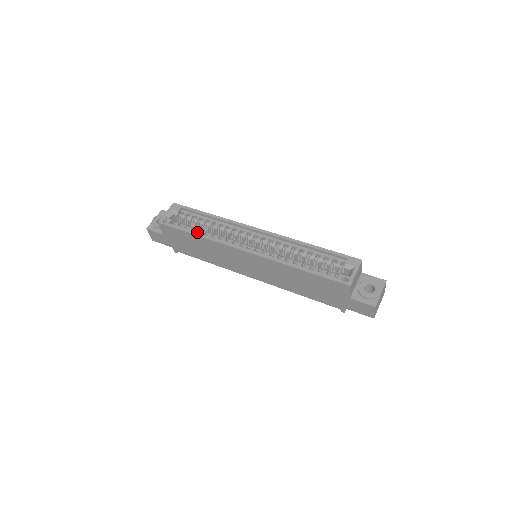
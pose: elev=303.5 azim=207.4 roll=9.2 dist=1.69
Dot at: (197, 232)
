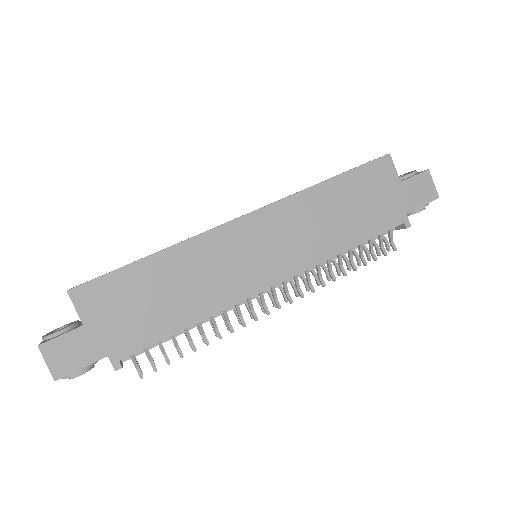
Dot at: occluded
